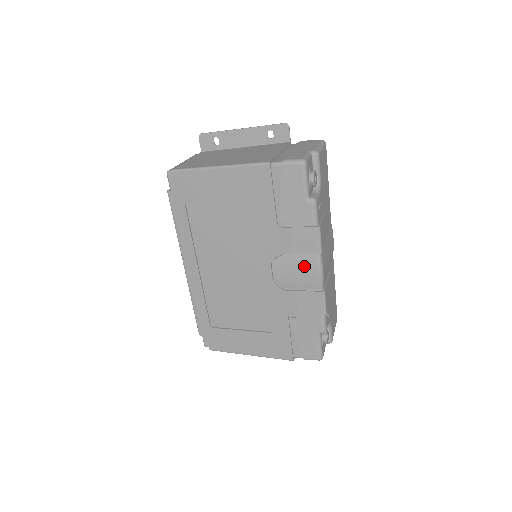
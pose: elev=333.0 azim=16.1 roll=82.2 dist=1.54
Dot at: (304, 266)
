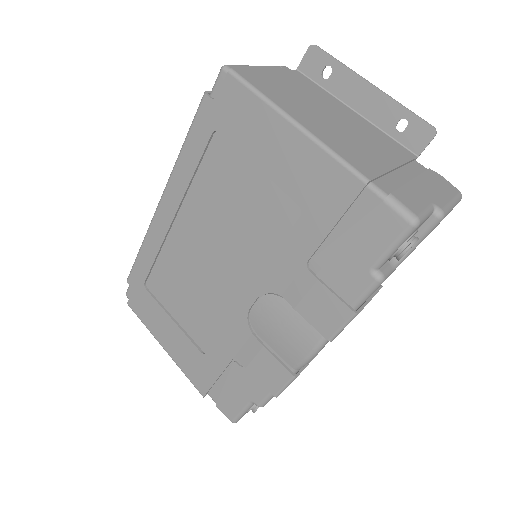
Dot at: (297, 333)
